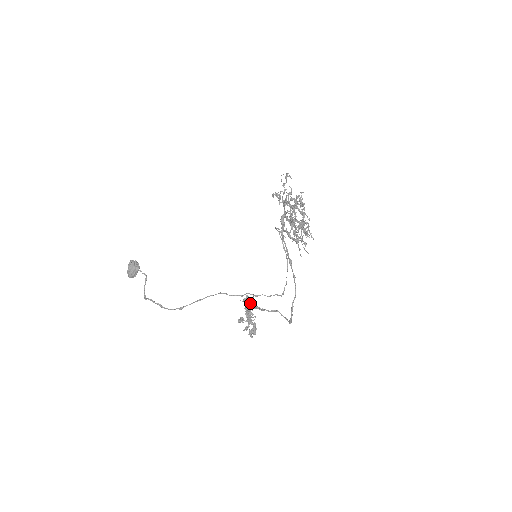
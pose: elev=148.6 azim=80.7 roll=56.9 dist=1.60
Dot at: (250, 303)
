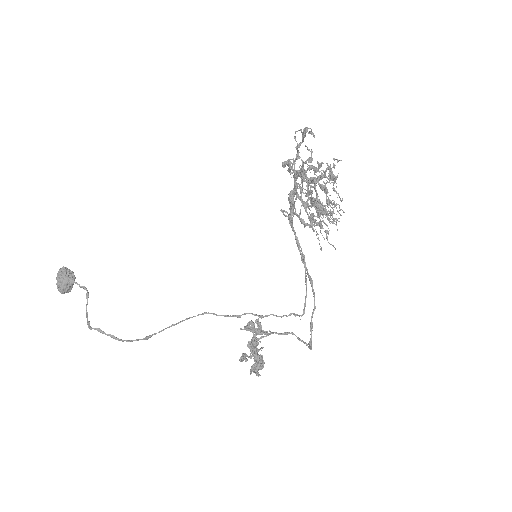
Dot at: occluded
